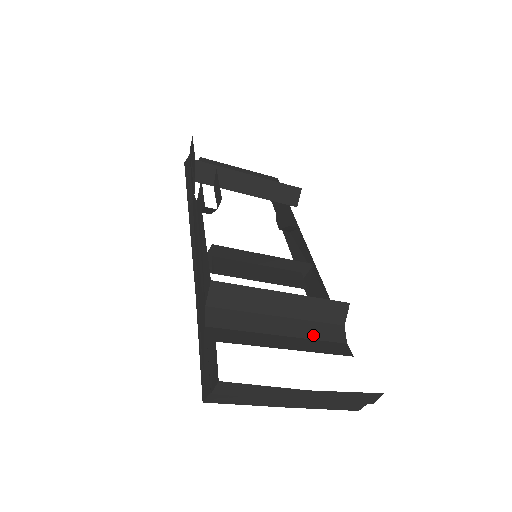
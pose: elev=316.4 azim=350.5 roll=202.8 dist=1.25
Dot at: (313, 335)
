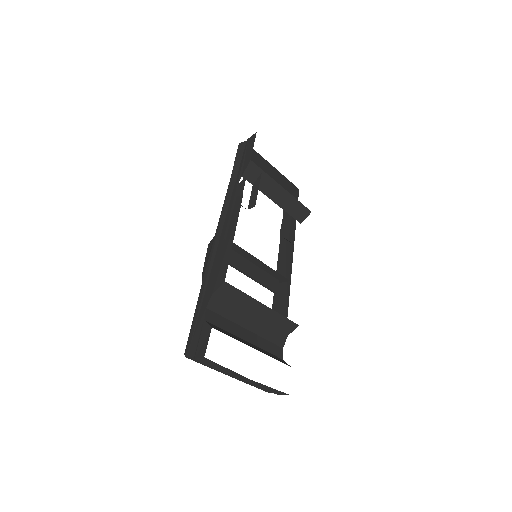
Dot at: (266, 336)
